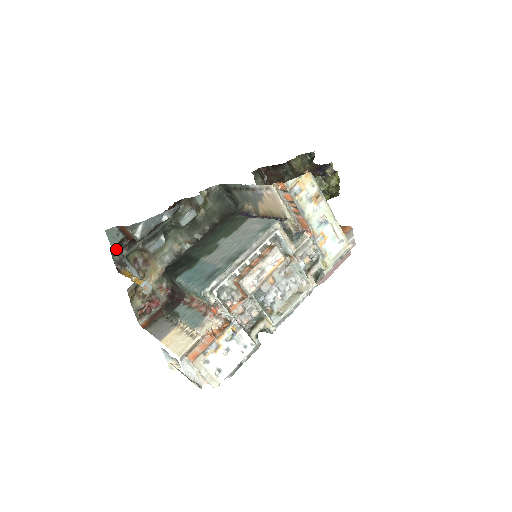
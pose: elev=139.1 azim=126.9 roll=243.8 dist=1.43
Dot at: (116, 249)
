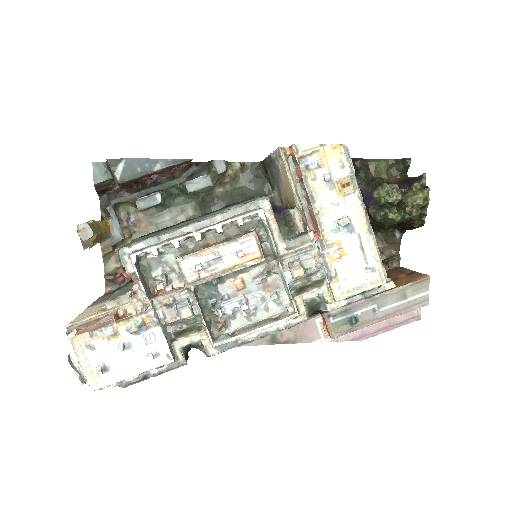
Dot at: (106, 193)
